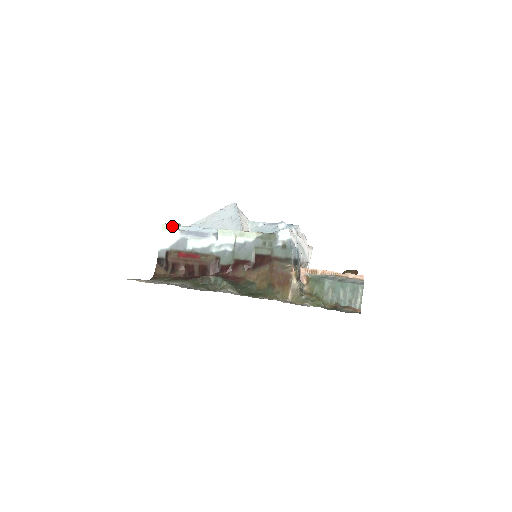
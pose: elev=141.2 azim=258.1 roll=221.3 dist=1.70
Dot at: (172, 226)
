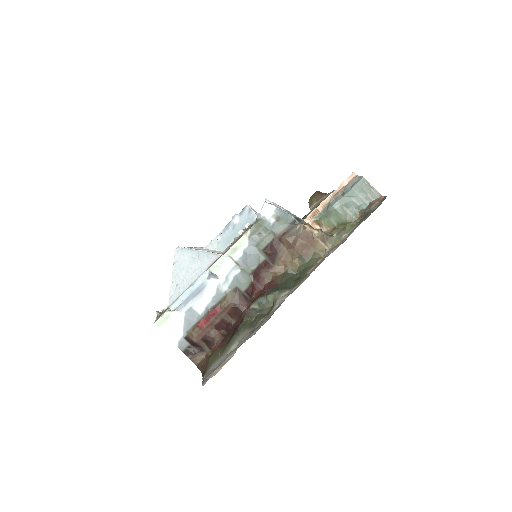
Dot at: (165, 314)
